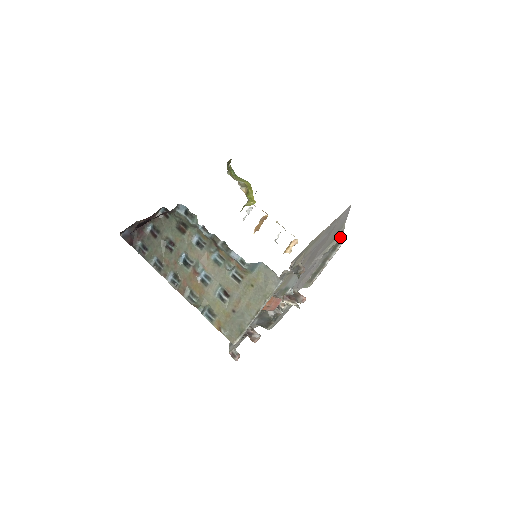
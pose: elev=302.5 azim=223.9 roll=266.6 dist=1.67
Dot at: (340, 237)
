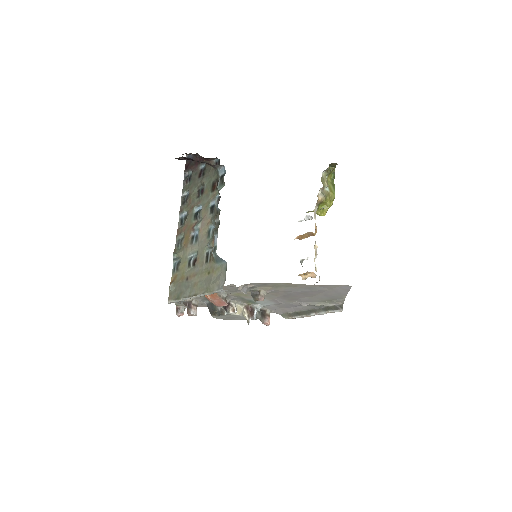
Dot at: (337, 304)
